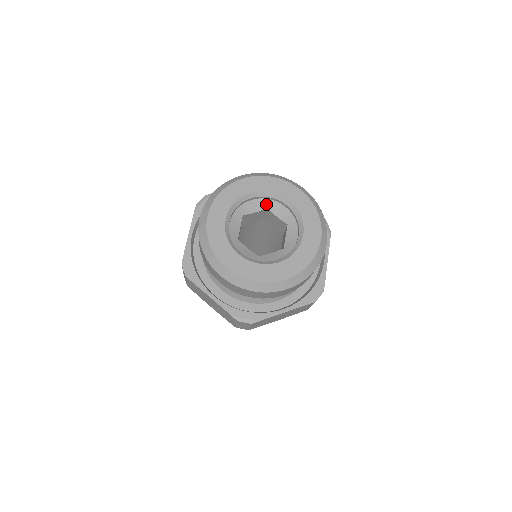
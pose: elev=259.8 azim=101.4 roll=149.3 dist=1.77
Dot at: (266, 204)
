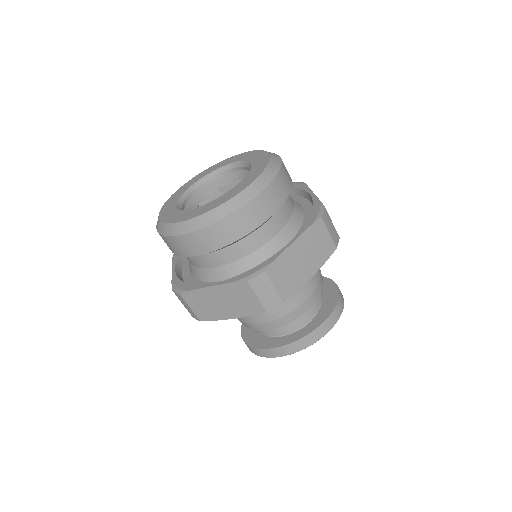
Dot at: (214, 186)
